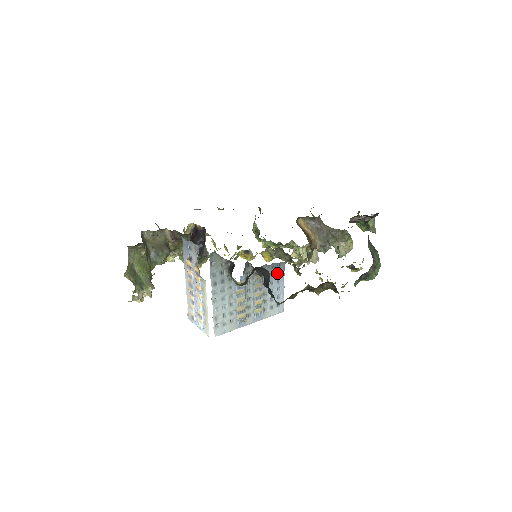
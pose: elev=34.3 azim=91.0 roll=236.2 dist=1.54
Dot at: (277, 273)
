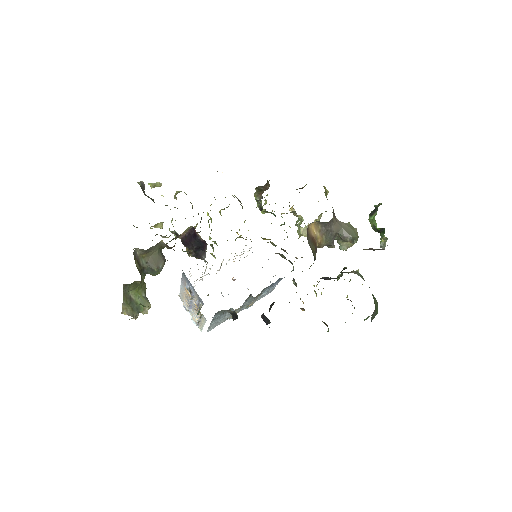
Dot at: (275, 283)
